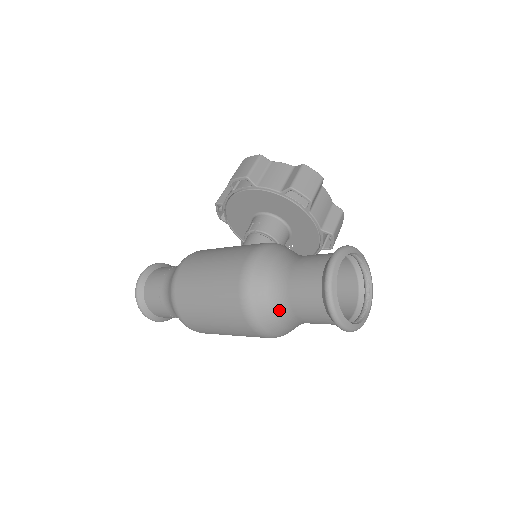
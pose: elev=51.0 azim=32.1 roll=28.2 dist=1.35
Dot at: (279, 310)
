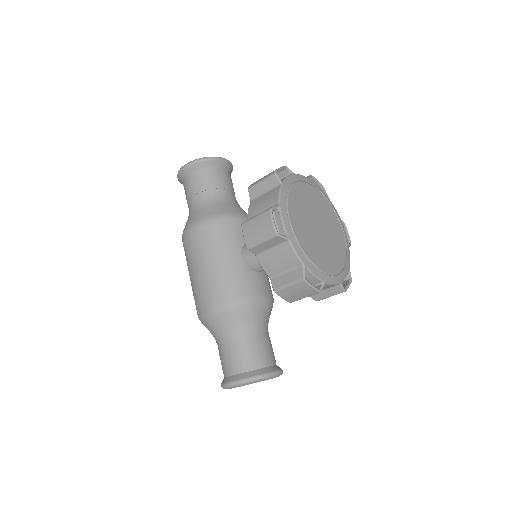
Dot at: occluded
